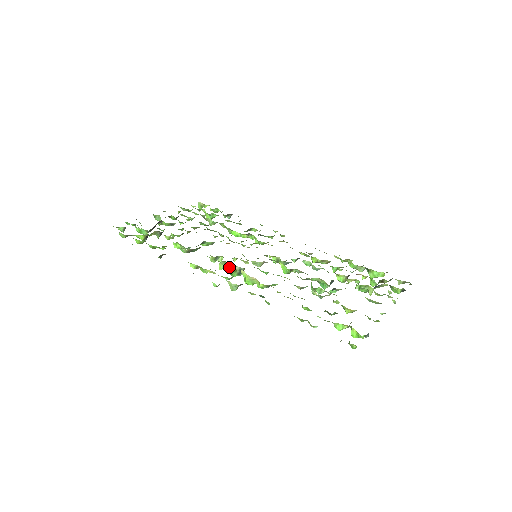
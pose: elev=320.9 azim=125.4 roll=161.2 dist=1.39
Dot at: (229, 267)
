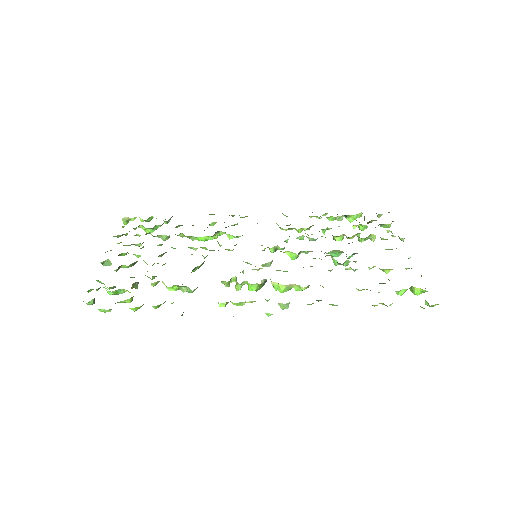
Dot at: (254, 285)
